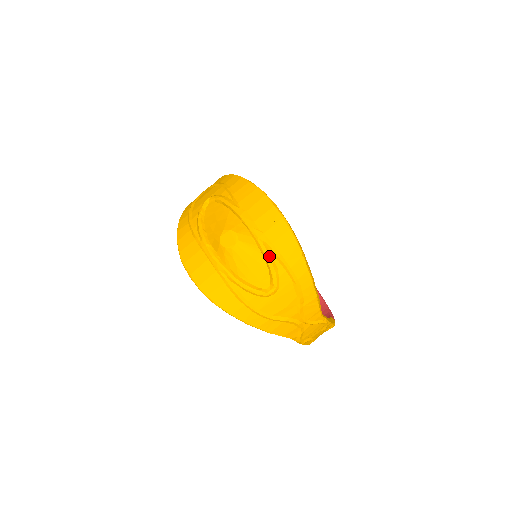
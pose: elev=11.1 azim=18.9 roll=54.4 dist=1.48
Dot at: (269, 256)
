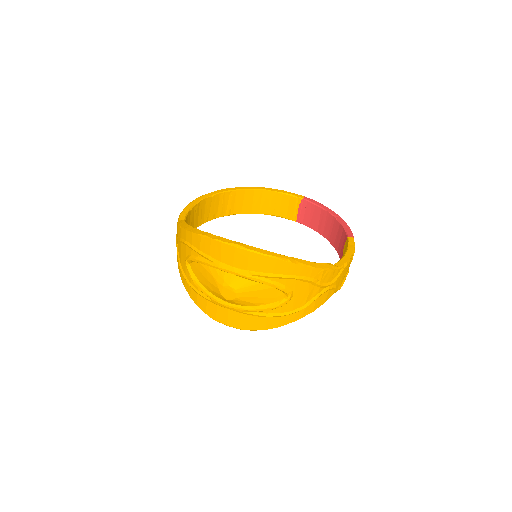
Dot at: (265, 282)
